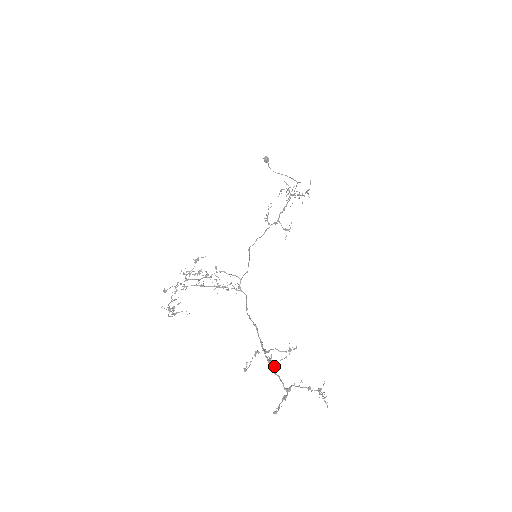
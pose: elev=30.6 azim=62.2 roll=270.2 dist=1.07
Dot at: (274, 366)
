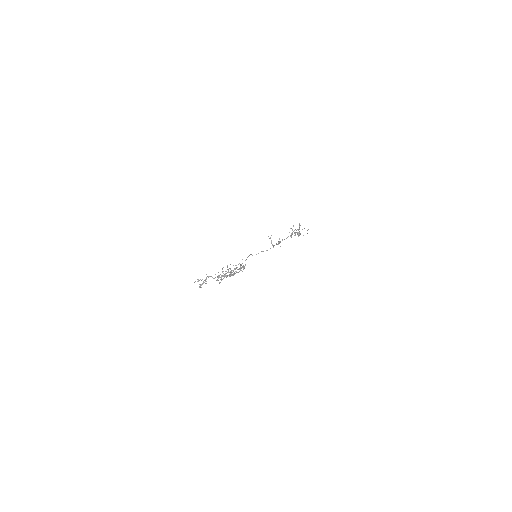
Dot at: (233, 275)
